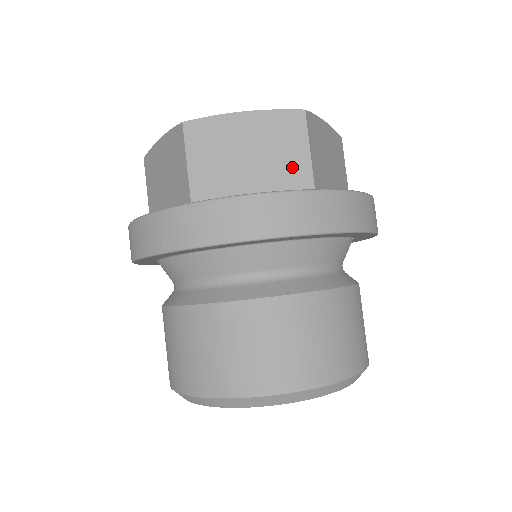
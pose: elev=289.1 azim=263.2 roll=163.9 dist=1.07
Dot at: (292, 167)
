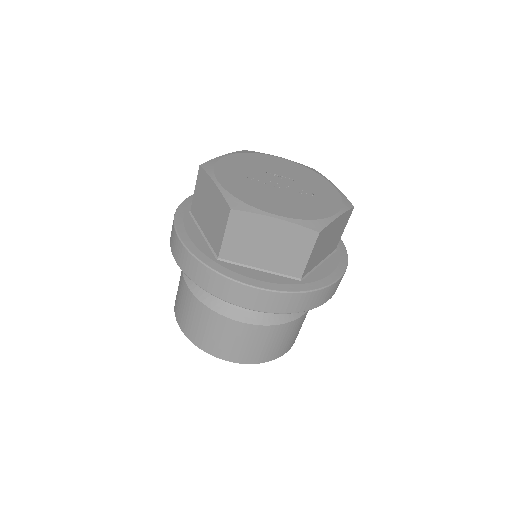
Dot at: (293, 262)
